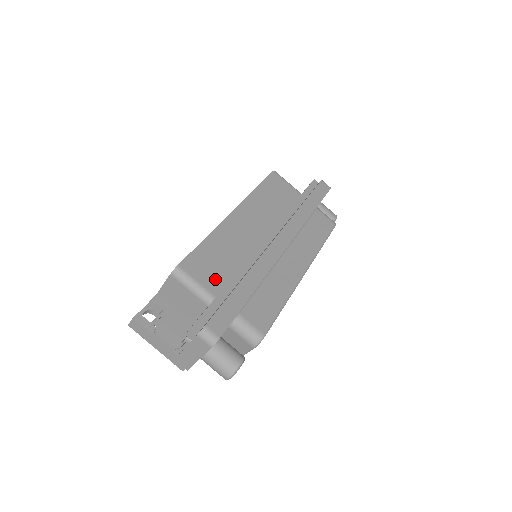
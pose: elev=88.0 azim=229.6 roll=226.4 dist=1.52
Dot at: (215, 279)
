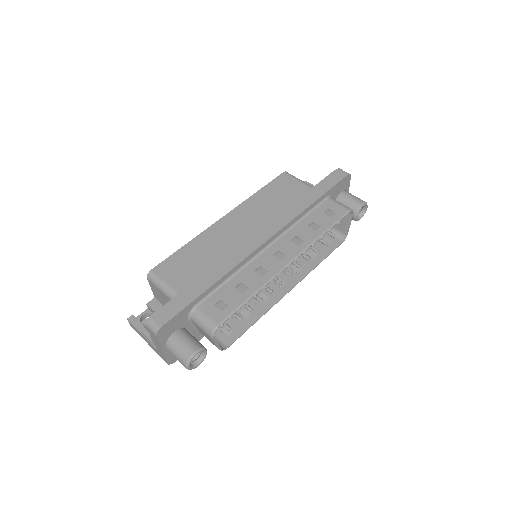
Dot at: (183, 278)
